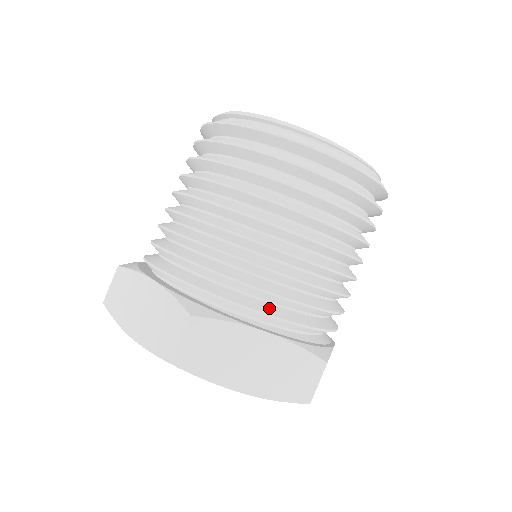
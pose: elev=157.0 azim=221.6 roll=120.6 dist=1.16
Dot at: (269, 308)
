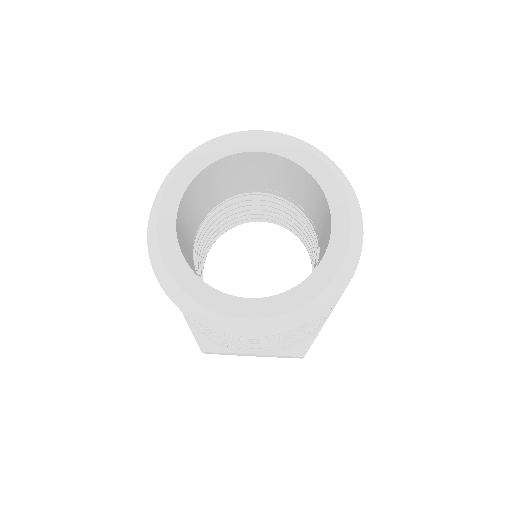
Dot at: occluded
